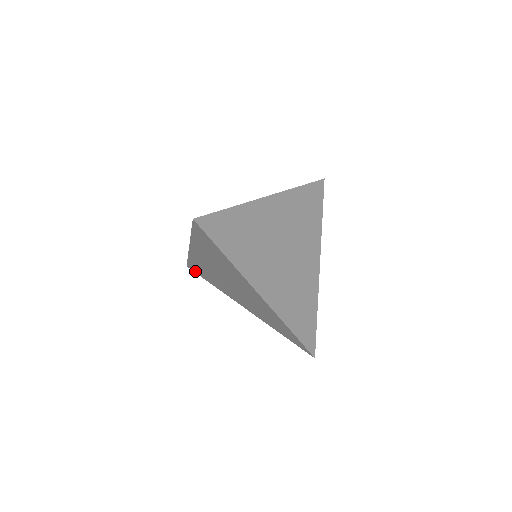
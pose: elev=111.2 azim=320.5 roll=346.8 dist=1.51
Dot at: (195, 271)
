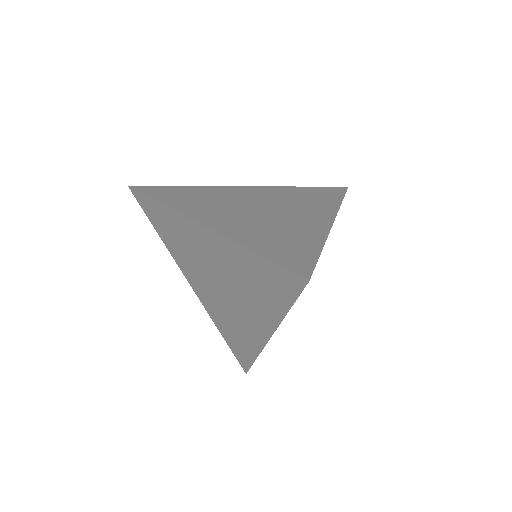
Dot at: (245, 363)
